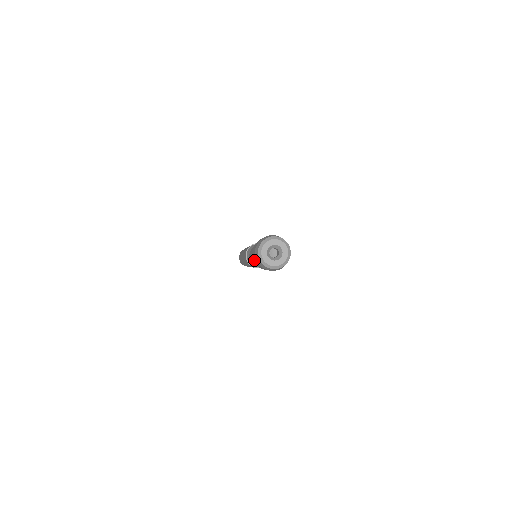
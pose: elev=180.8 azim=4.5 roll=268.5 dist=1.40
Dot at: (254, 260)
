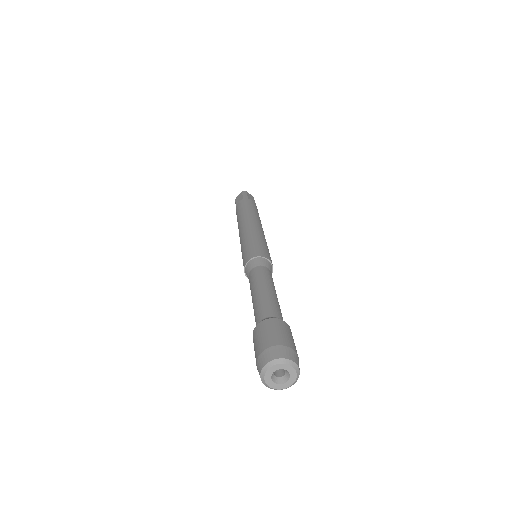
Dot at: (255, 340)
